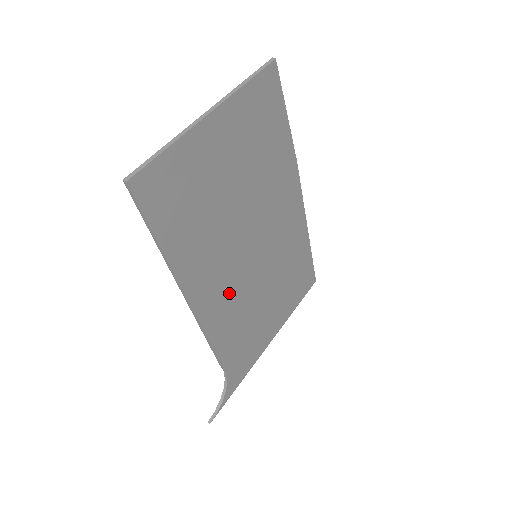
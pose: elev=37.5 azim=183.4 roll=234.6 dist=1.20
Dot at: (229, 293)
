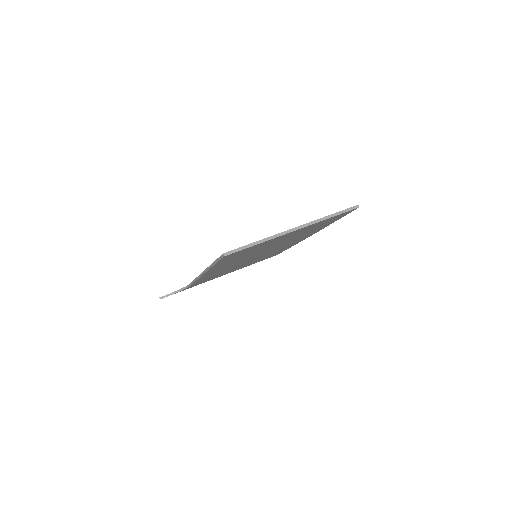
Dot at: (226, 268)
